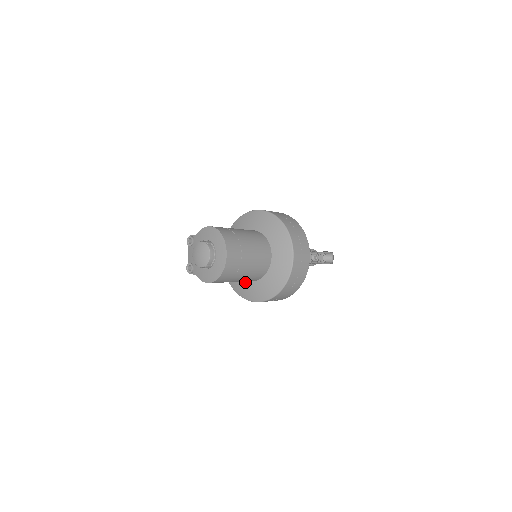
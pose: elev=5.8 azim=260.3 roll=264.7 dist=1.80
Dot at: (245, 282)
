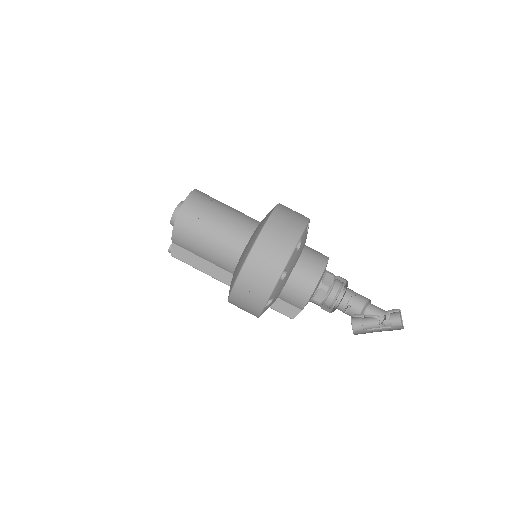
Dot at: (235, 269)
